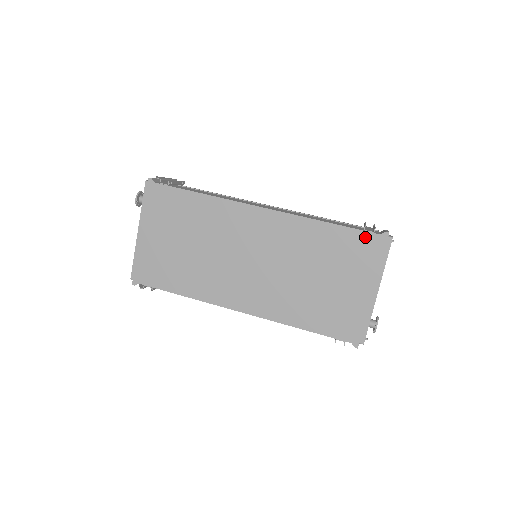
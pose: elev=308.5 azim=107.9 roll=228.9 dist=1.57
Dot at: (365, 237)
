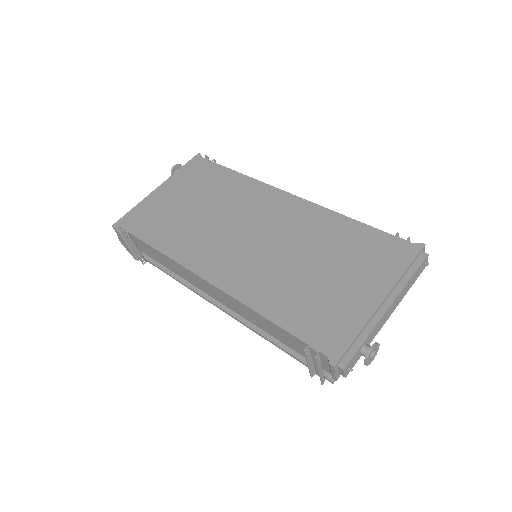
Dot at: (394, 242)
